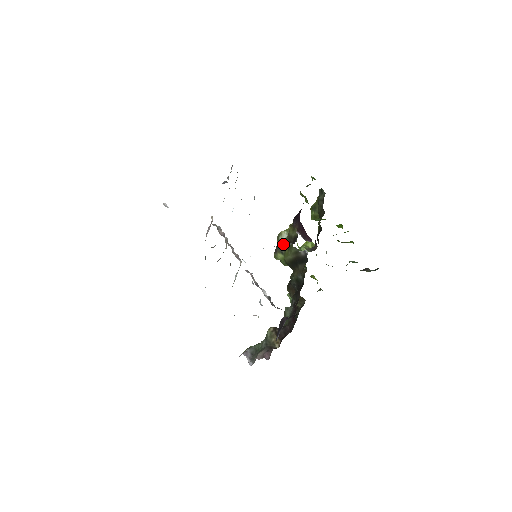
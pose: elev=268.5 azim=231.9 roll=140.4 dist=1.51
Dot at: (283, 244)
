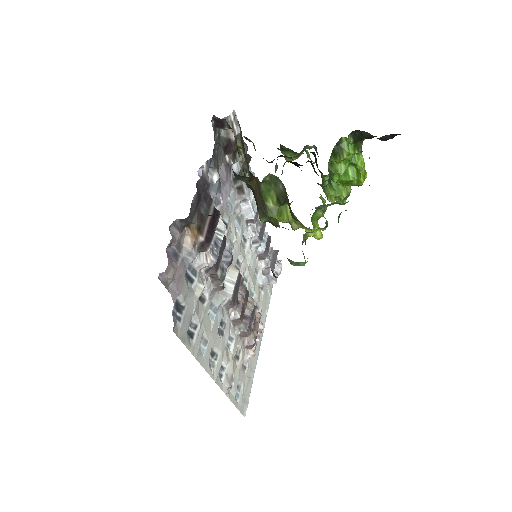
Dot at: occluded
